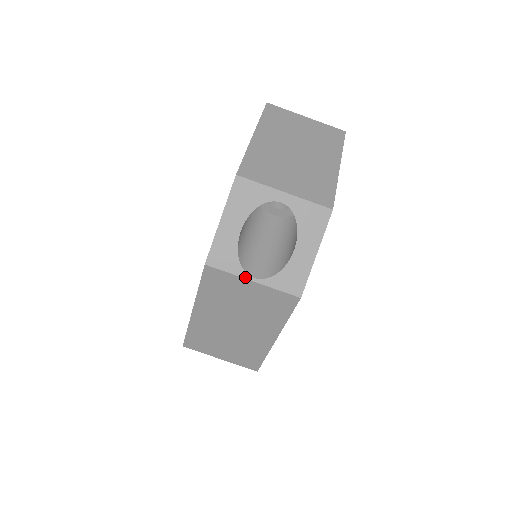
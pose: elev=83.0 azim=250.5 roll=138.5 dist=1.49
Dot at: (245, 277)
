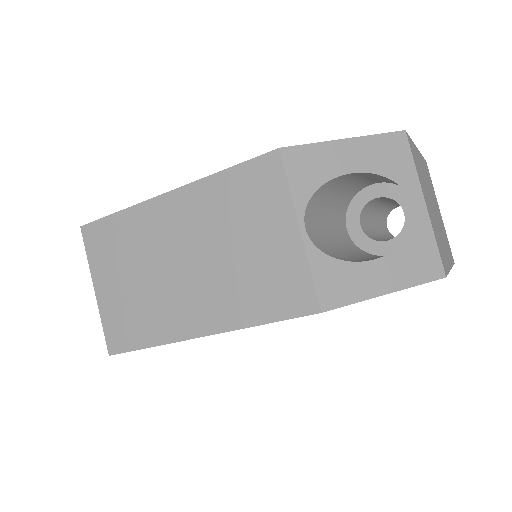
Dot at: (298, 214)
